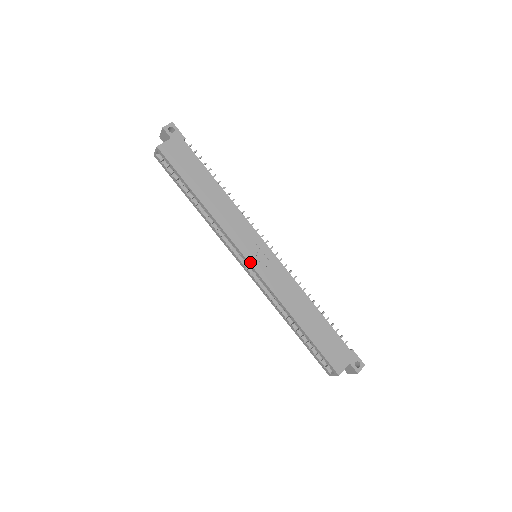
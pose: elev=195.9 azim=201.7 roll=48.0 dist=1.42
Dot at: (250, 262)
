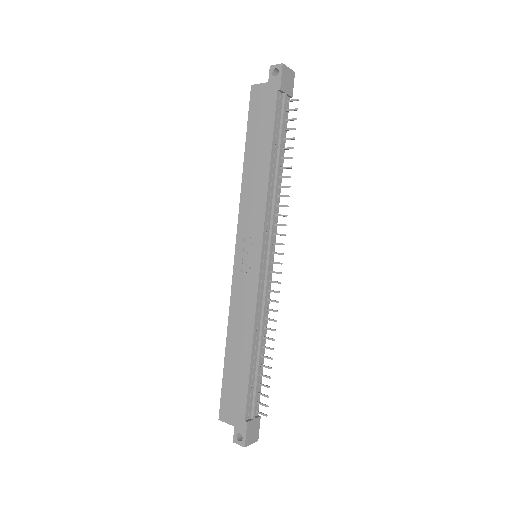
Dot at: (236, 254)
